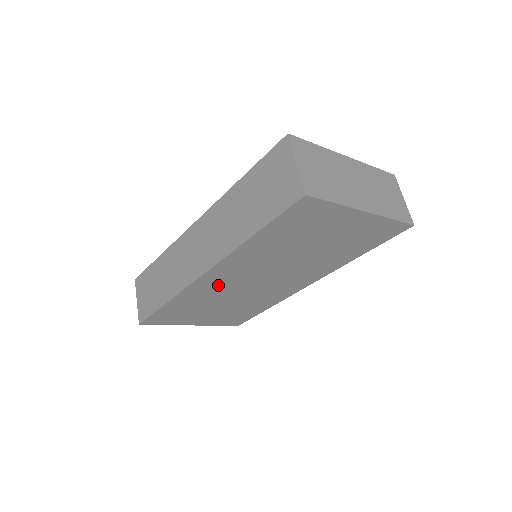
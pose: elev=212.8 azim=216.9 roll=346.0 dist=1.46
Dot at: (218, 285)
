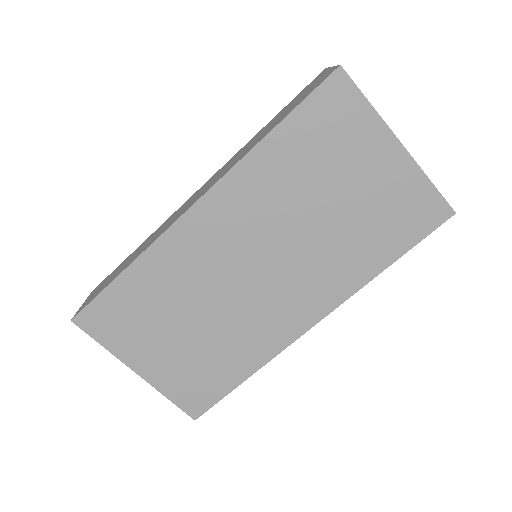
Dot at: (202, 250)
